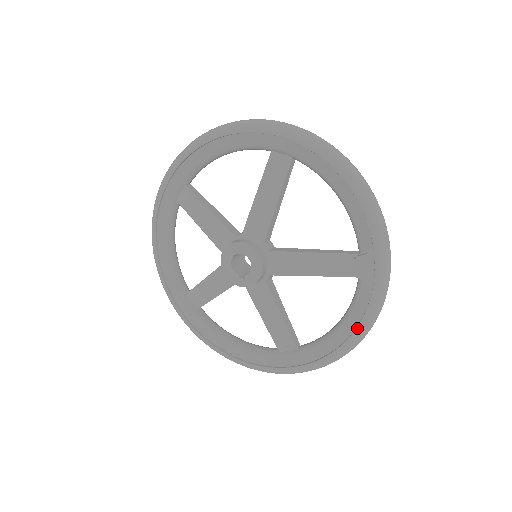
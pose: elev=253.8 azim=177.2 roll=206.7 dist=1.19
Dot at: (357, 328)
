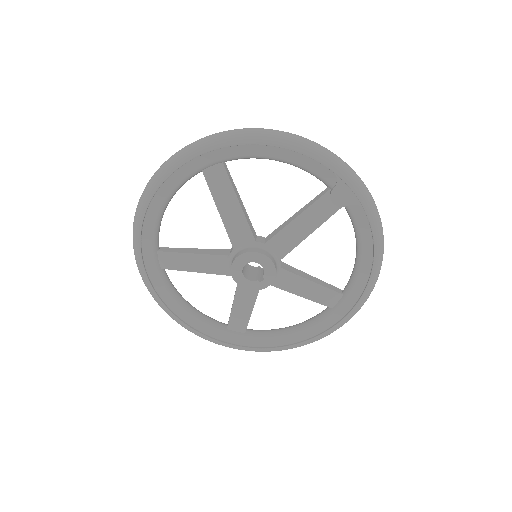
Dot at: (374, 242)
